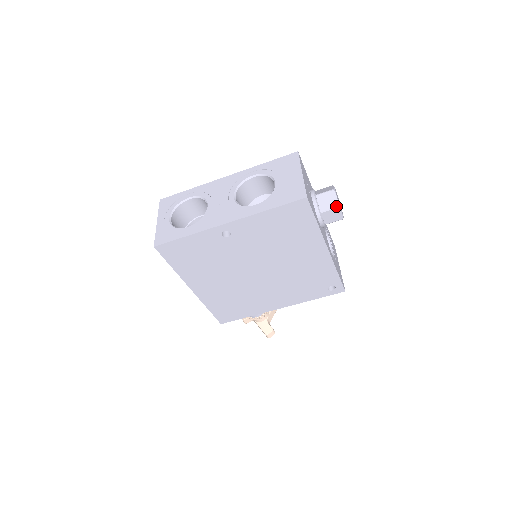
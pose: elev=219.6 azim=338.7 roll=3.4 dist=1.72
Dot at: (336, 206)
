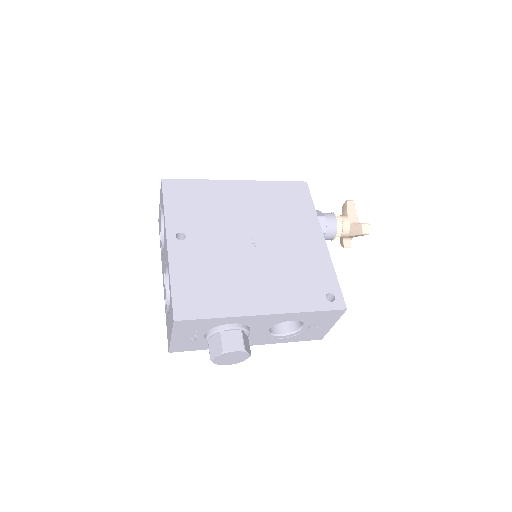
Dot at: occluded
